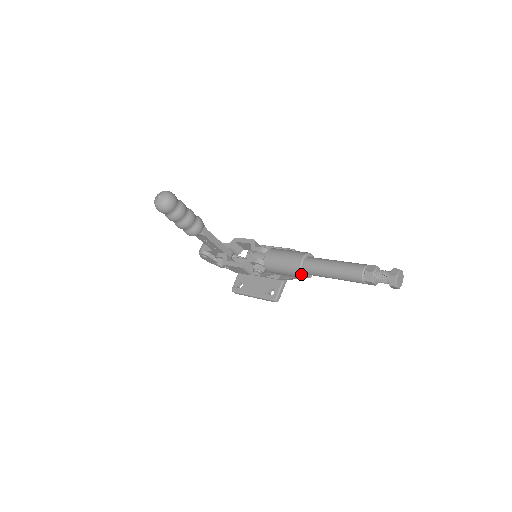
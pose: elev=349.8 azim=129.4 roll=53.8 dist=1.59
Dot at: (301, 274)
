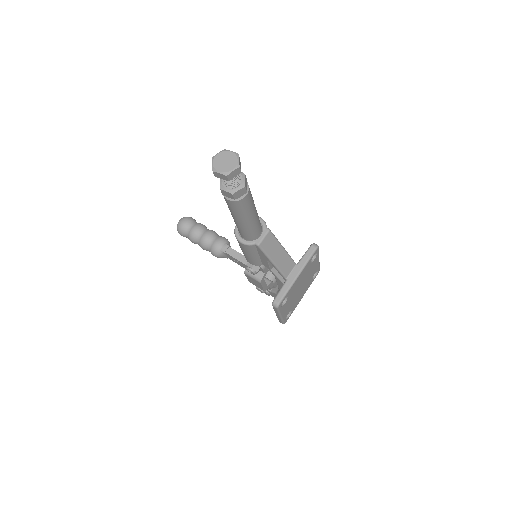
Dot at: (237, 240)
